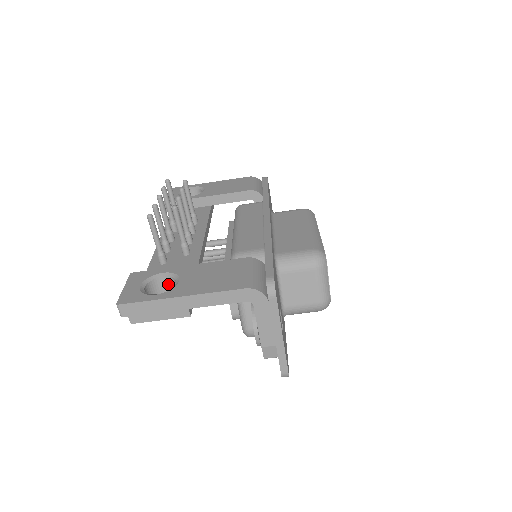
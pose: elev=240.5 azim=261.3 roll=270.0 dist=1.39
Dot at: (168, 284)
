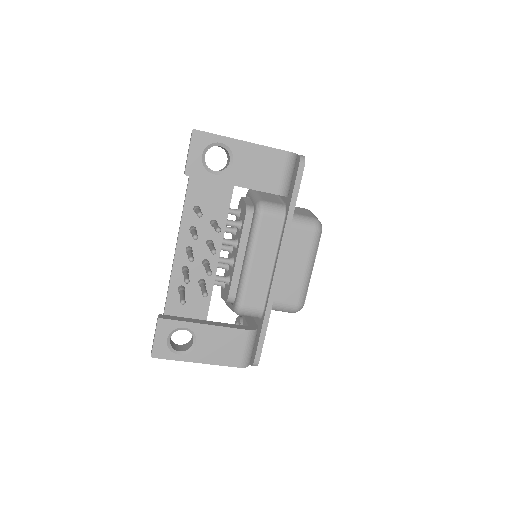
Dot at: occluded
